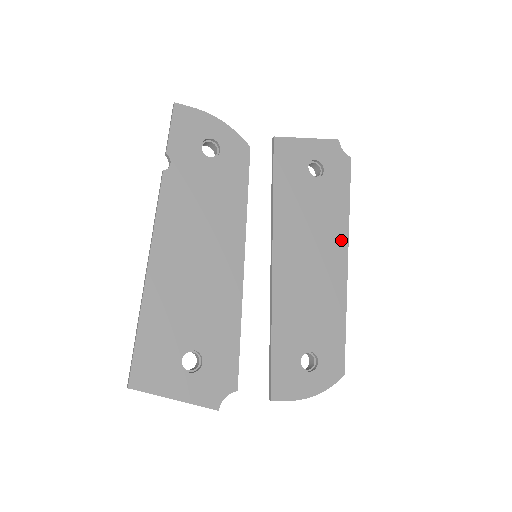
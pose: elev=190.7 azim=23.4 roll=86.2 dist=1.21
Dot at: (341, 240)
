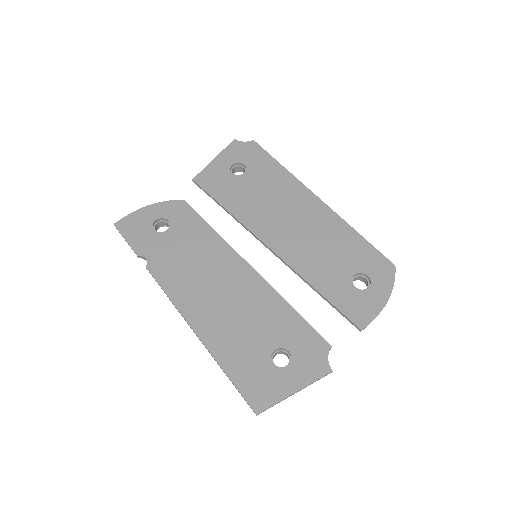
Dot at: (300, 191)
